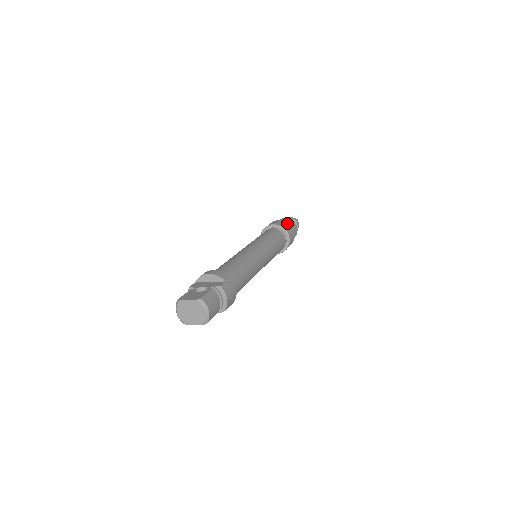
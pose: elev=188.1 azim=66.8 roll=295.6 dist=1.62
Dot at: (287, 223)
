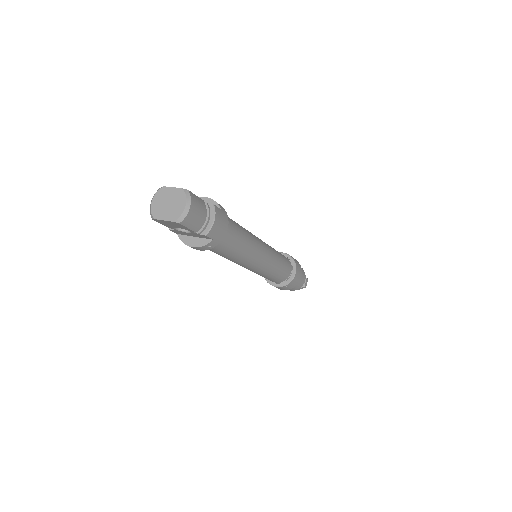
Dot at: (298, 262)
